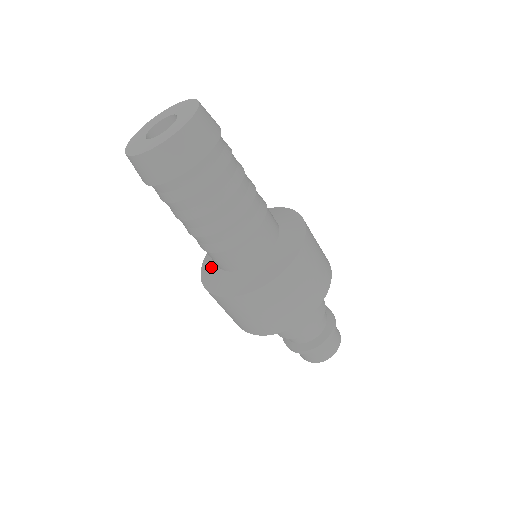
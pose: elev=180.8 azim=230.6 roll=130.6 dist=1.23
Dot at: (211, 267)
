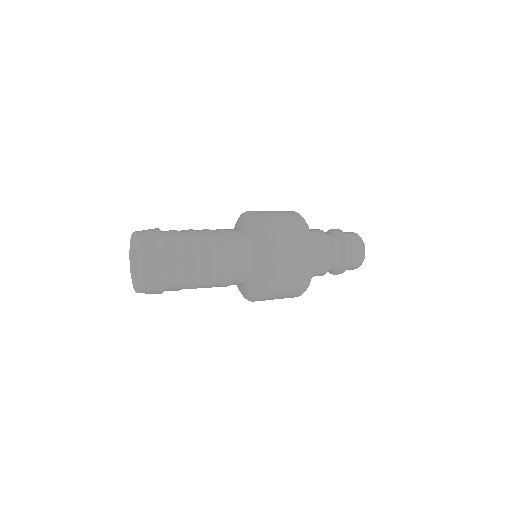
Dot at: (240, 285)
